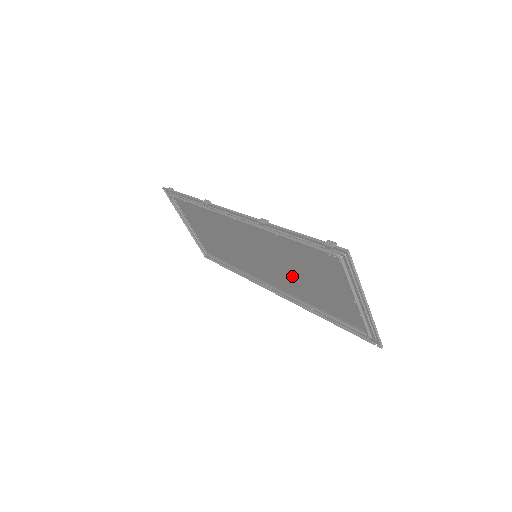
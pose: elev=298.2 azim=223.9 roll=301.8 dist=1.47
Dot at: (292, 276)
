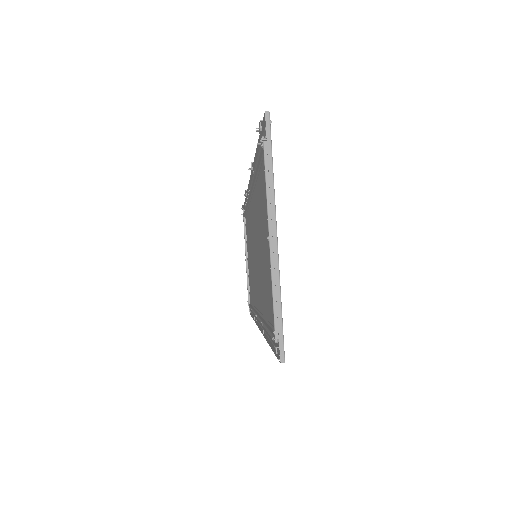
Dot at: (261, 262)
